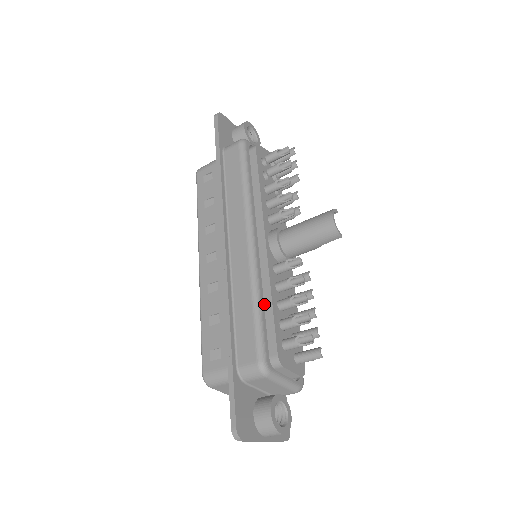
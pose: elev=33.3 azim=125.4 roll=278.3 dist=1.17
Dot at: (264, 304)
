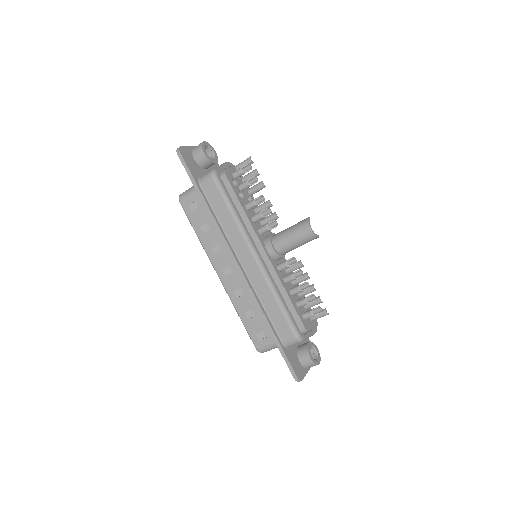
Dot at: (282, 297)
